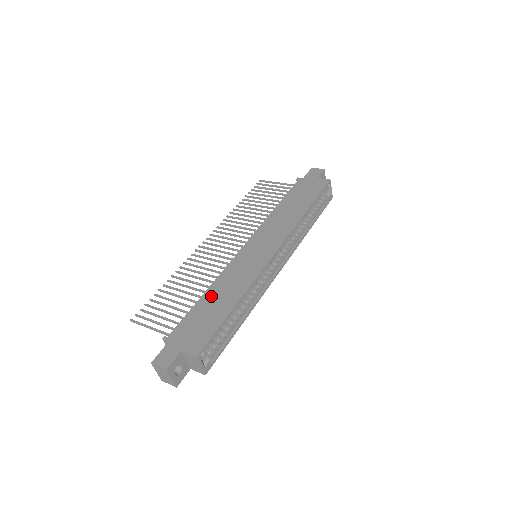
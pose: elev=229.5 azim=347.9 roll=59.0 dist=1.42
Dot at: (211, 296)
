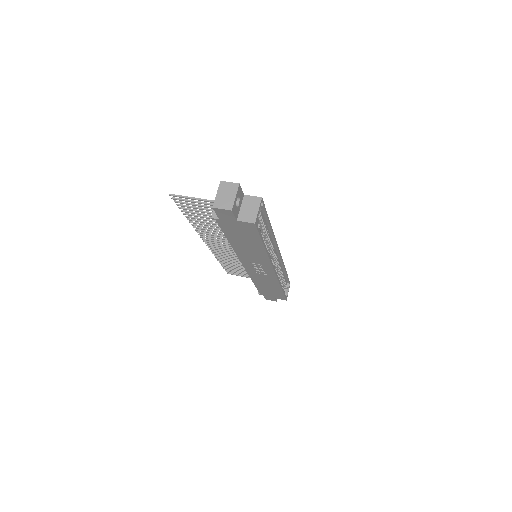
Dot at: occluded
